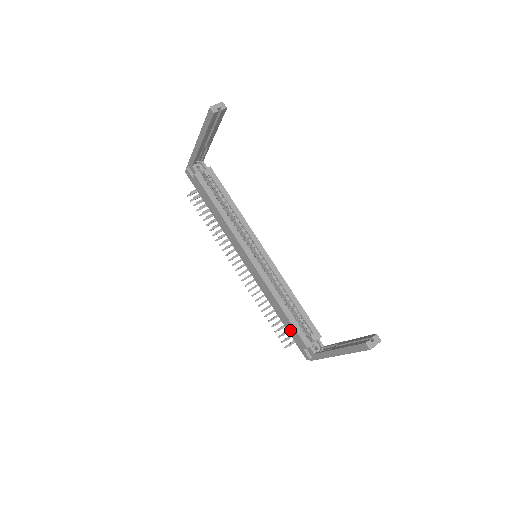
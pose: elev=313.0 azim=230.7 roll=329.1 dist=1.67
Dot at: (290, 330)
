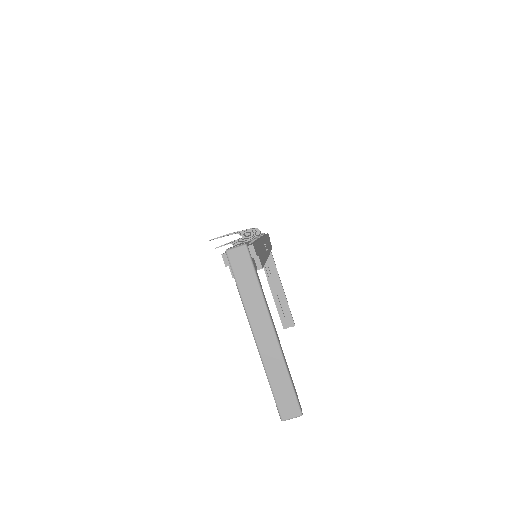
Dot at: occluded
